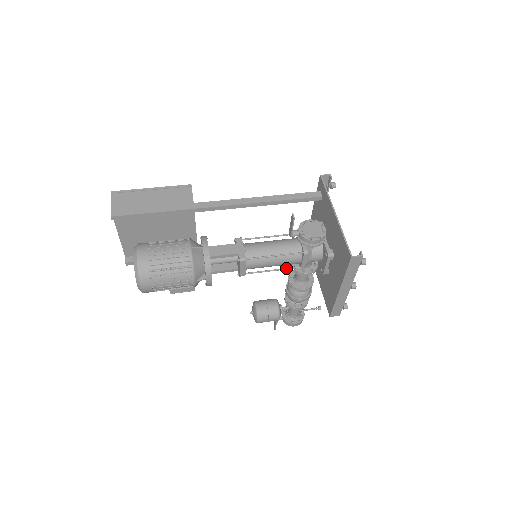
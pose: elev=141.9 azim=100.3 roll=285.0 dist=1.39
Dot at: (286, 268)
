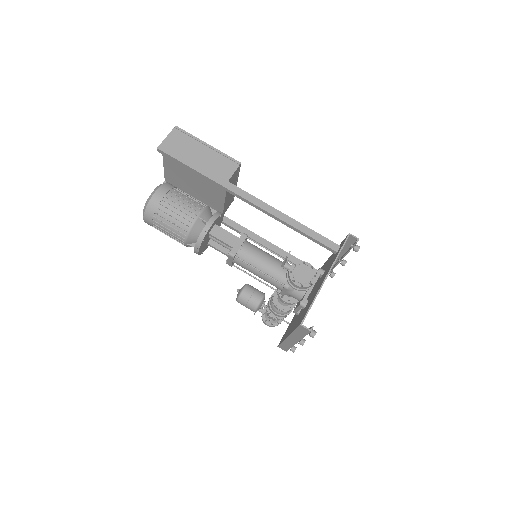
Dot at: (268, 285)
